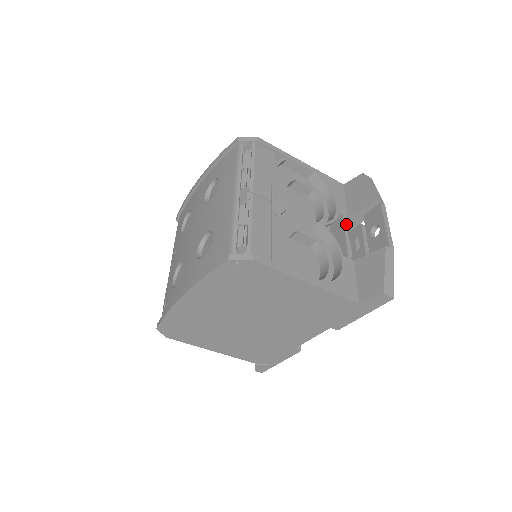
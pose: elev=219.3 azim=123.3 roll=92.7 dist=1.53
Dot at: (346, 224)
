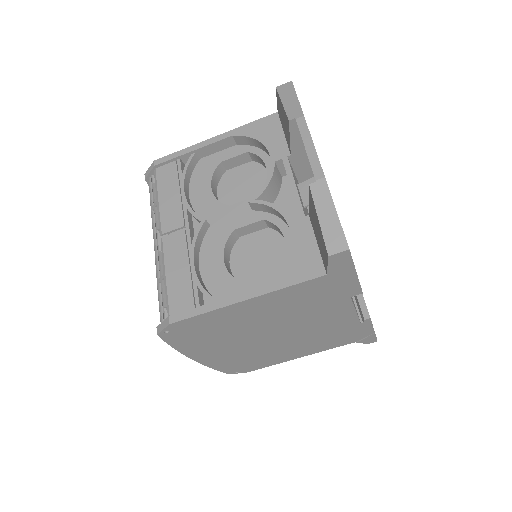
Dot at: (289, 169)
